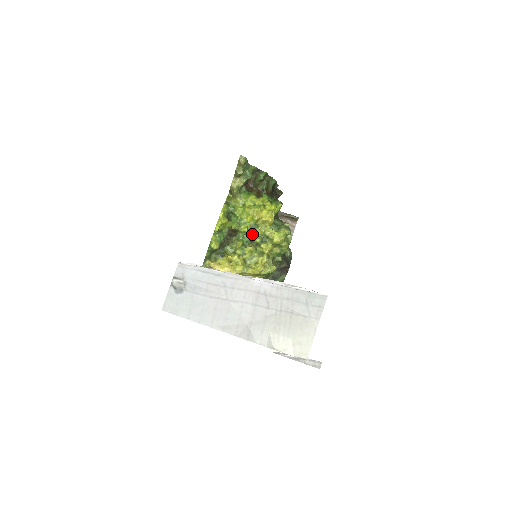
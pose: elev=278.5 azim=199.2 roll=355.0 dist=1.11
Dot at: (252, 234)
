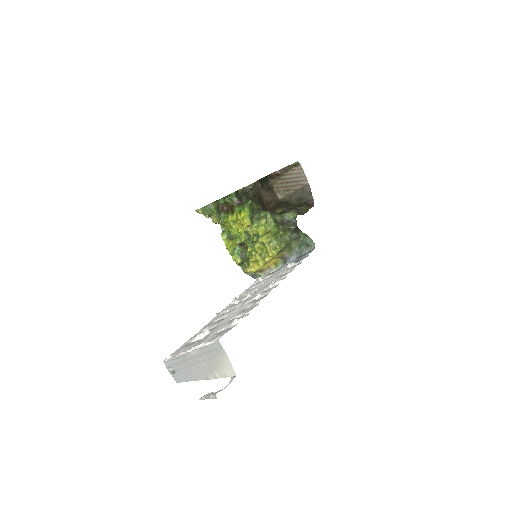
Dot at: (250, 237)
